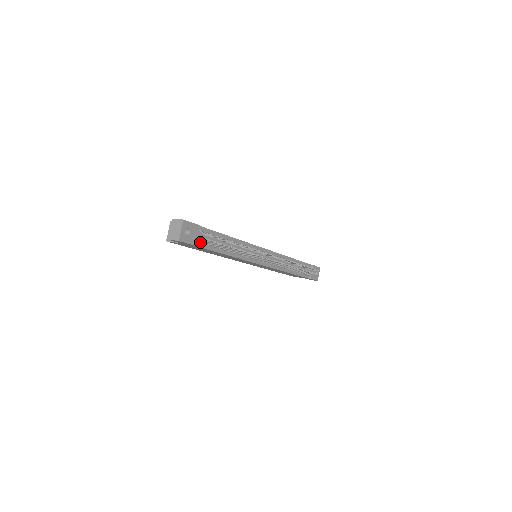
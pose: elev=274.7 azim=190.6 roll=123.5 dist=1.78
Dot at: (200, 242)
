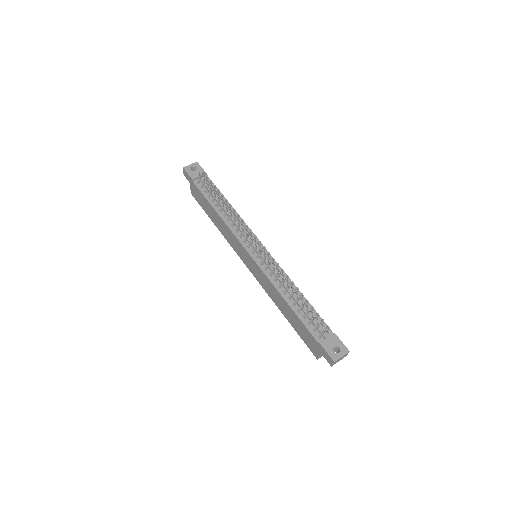
Dot at: (199, 182)
